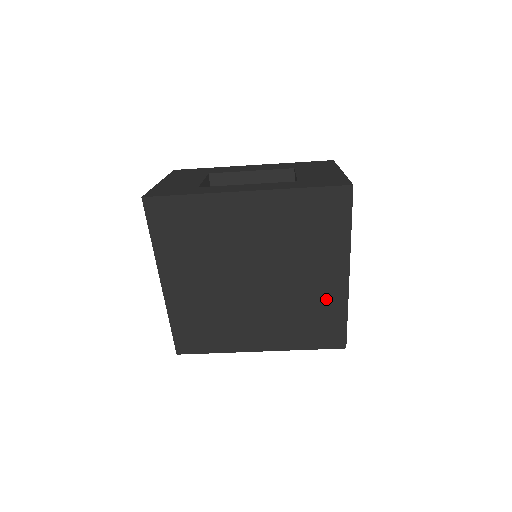
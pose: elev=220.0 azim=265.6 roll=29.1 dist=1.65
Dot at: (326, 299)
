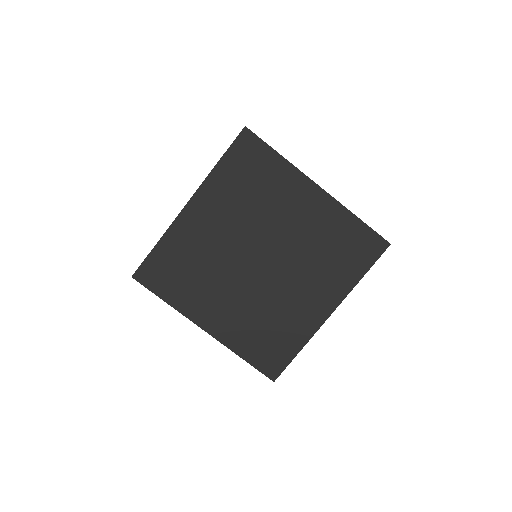
Dot at: (298, 322)
